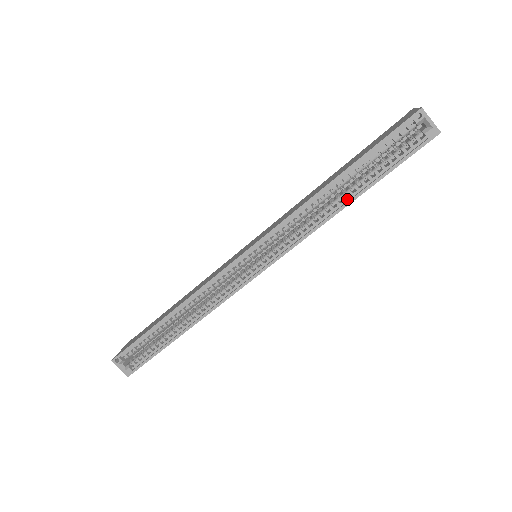
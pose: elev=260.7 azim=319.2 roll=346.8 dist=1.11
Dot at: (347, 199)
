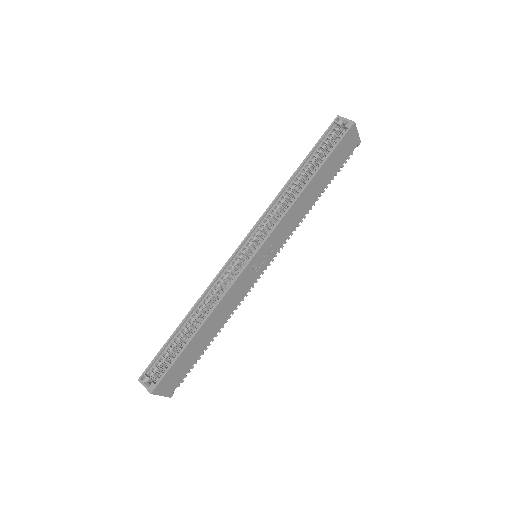
Dot at: (308, 181)
